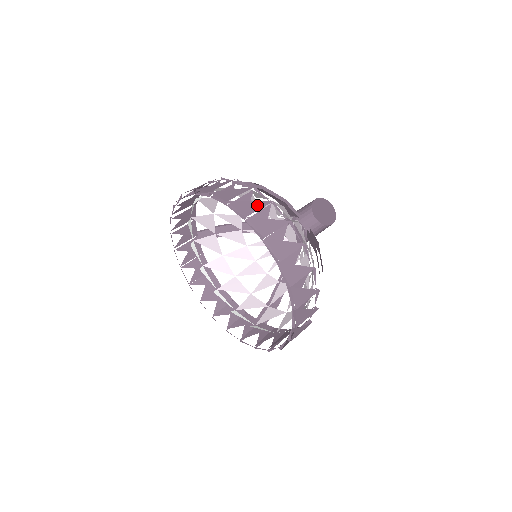
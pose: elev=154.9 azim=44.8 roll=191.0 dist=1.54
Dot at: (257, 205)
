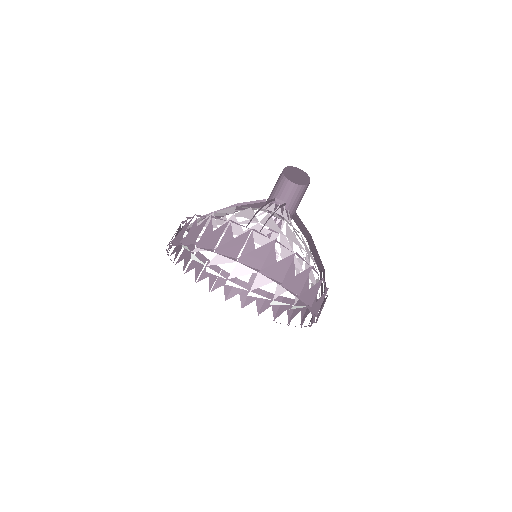
Dot at: (285, 264)
